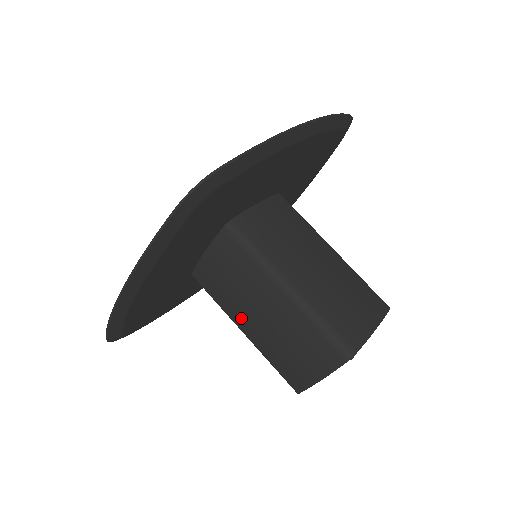
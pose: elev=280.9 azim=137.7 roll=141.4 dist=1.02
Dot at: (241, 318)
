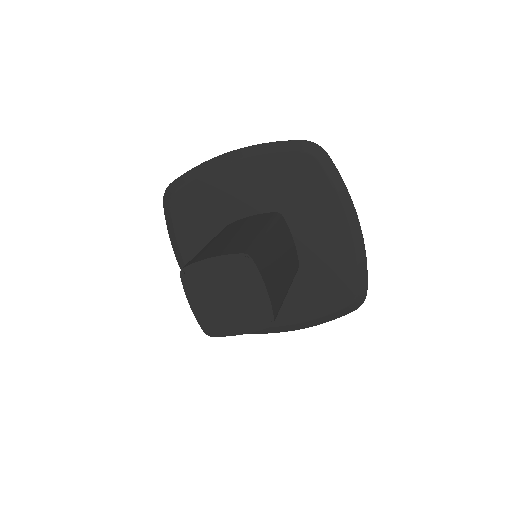
Dot at: occluded
